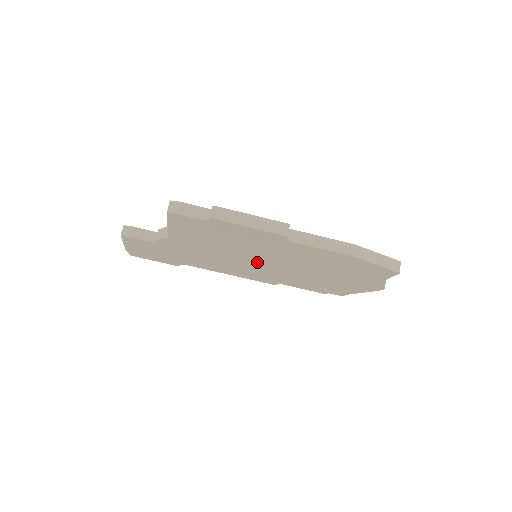
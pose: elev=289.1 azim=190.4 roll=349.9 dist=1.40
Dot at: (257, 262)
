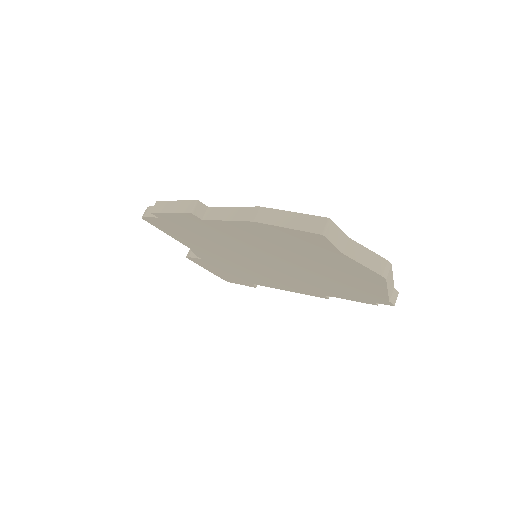
Dot at: (257, 263)
